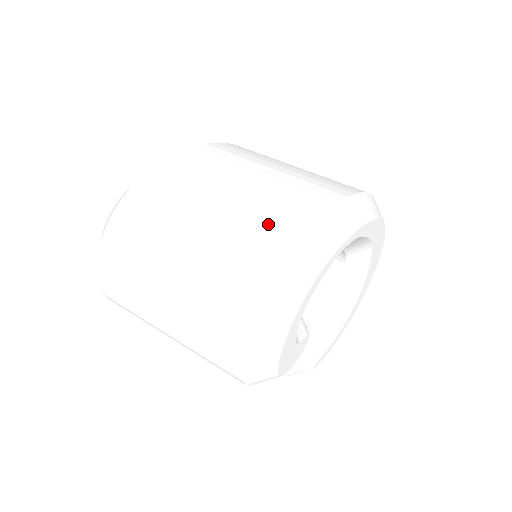
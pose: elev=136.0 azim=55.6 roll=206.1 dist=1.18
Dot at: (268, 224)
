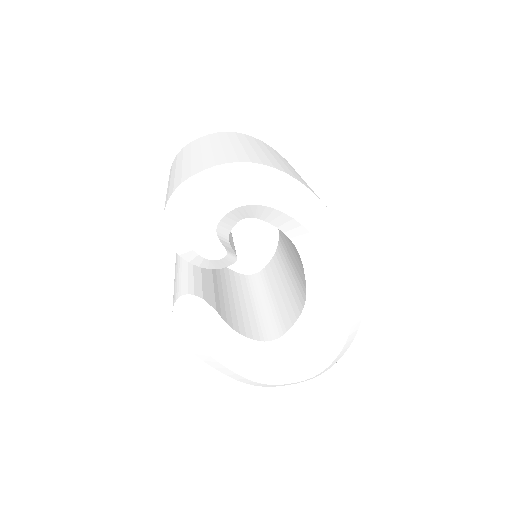
Dot at: (288, 170)
